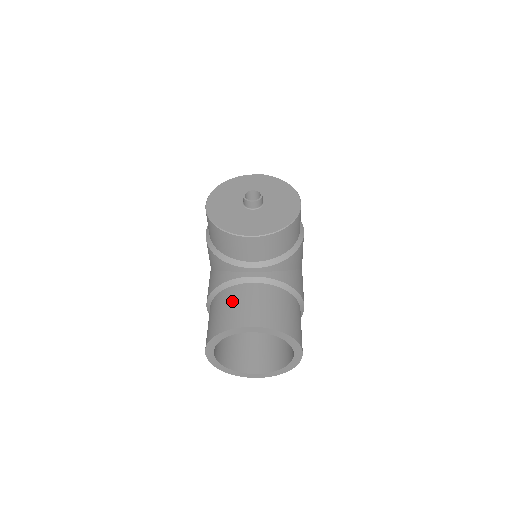
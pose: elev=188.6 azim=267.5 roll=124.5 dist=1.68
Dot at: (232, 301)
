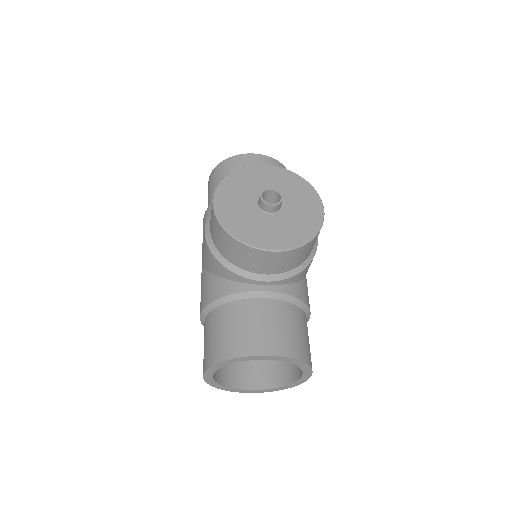
Dot at: (240, 320)
